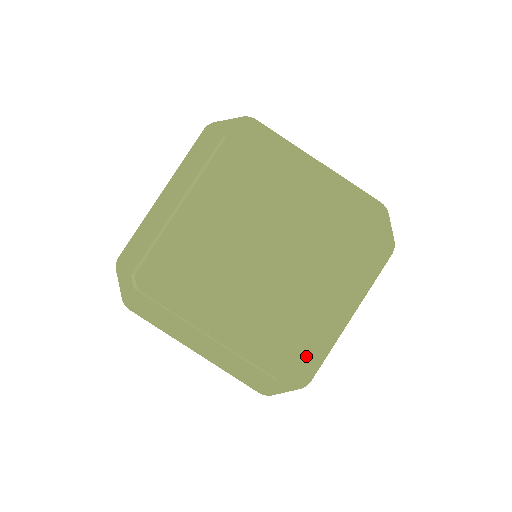
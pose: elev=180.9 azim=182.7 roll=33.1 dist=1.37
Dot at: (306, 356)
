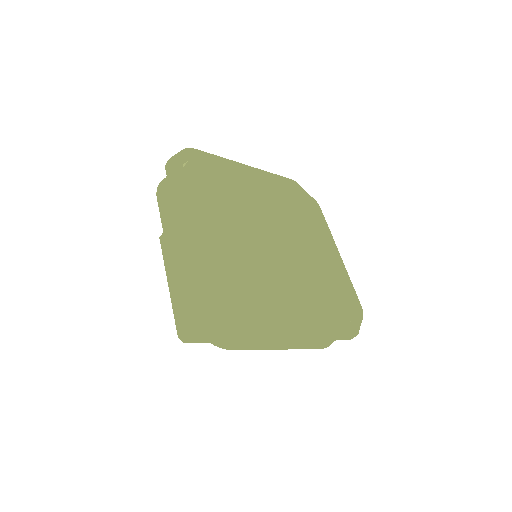
Dot at: occluded
